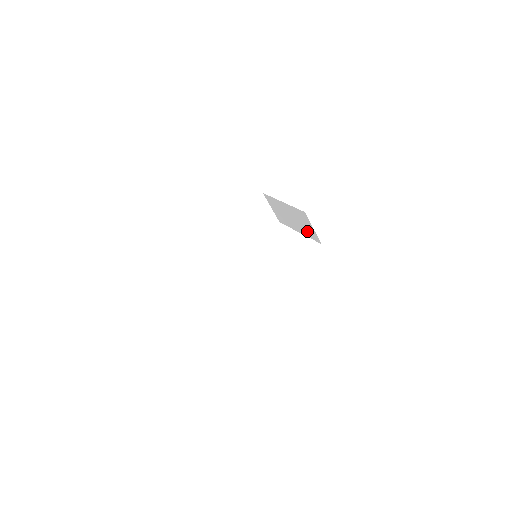
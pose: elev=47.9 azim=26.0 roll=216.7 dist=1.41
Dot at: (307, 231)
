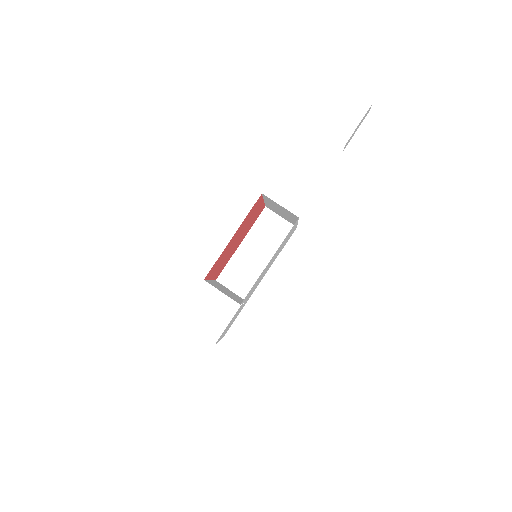
Dot at: (289, 214)
